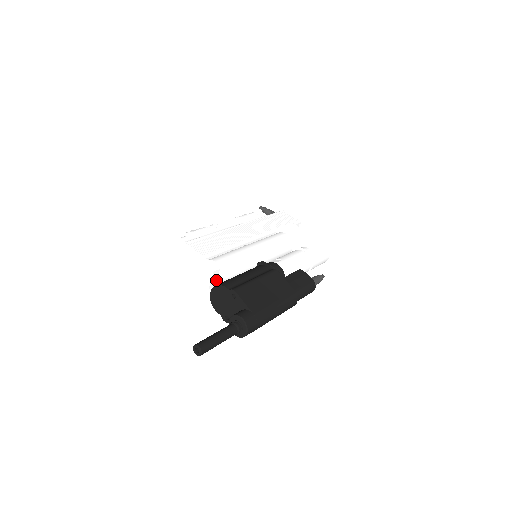
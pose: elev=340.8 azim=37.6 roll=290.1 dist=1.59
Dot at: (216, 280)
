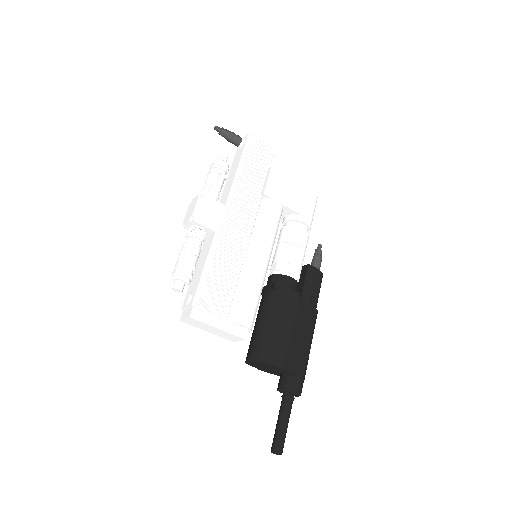
Dot at: occluded
